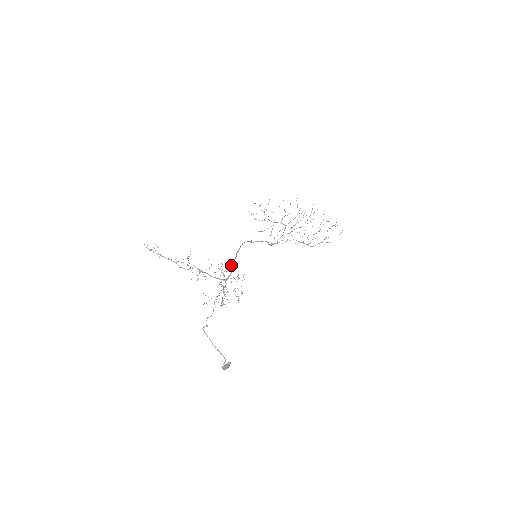
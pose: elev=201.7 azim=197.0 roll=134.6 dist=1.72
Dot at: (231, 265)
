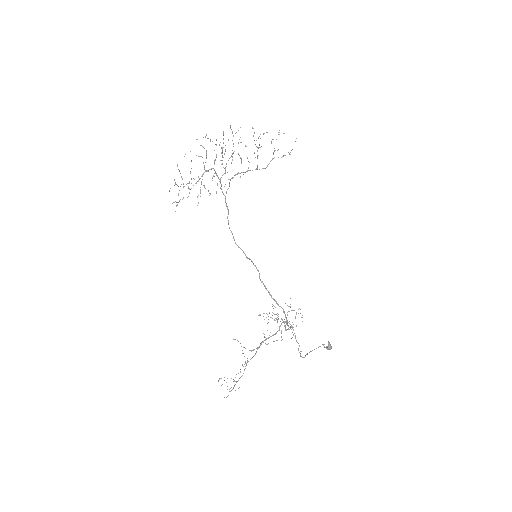
Dot at: occluded
